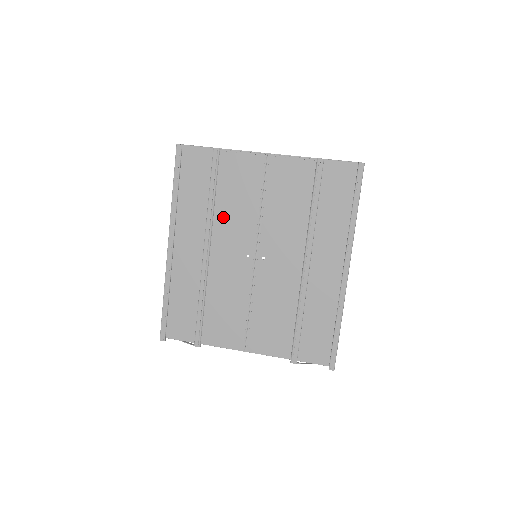
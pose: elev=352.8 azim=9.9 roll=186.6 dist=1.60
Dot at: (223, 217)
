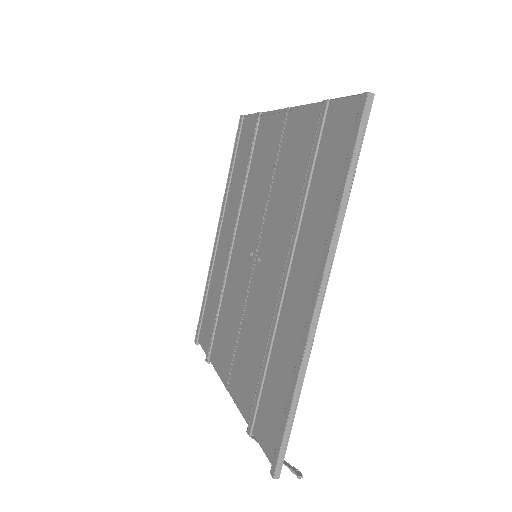
Dot at: (247, 201)
